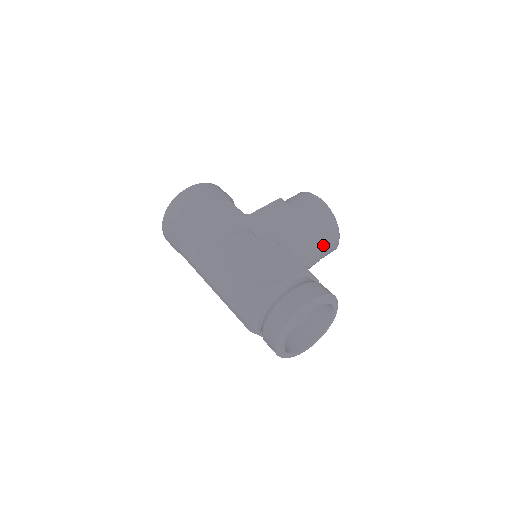
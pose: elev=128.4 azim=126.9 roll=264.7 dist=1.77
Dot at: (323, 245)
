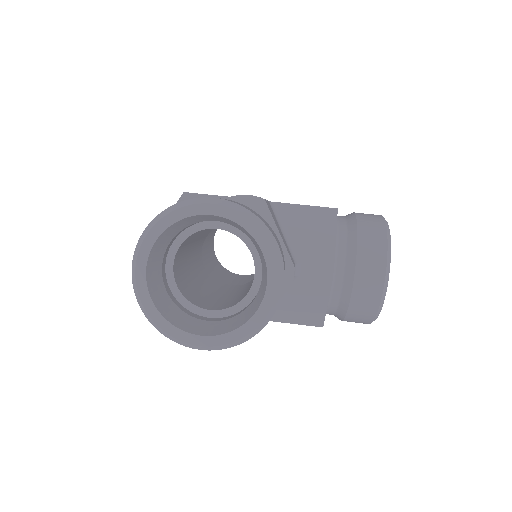
Dot at: (350, 264)
